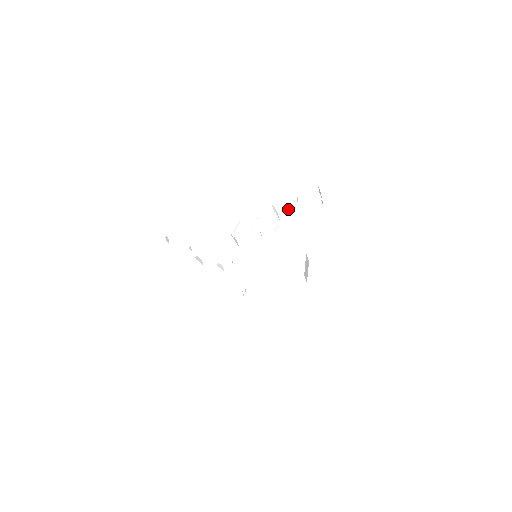
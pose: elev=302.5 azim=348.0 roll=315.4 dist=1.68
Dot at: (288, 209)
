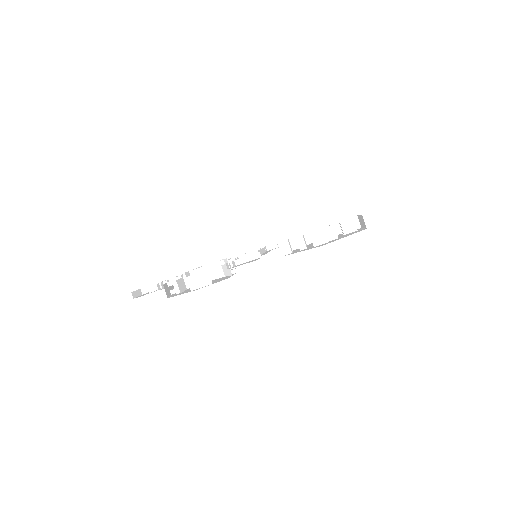
Dot at: (212, 262)
